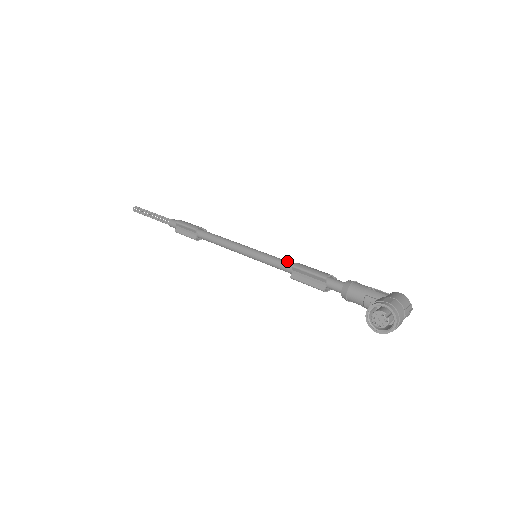
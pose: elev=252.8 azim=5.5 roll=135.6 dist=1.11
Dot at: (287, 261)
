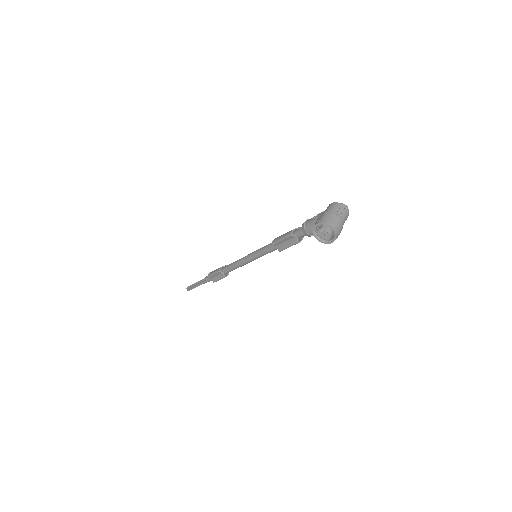
Dot at: (270, 243)
